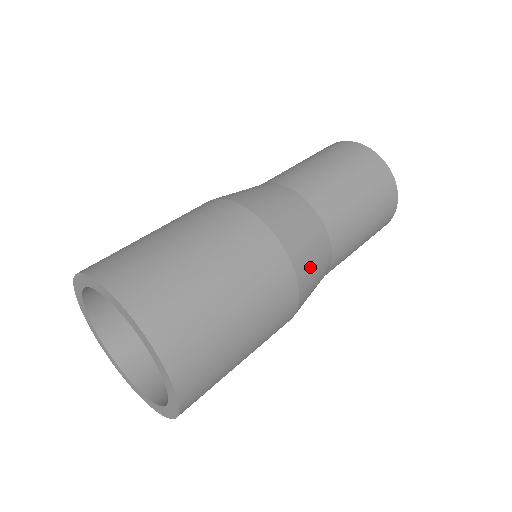
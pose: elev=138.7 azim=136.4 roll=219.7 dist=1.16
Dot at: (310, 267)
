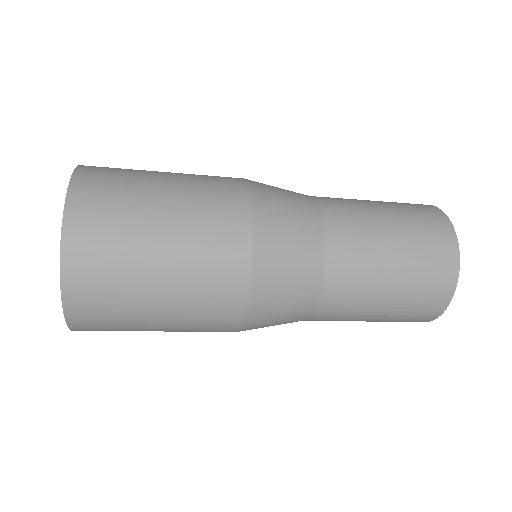
Dot at: (278, 209)
